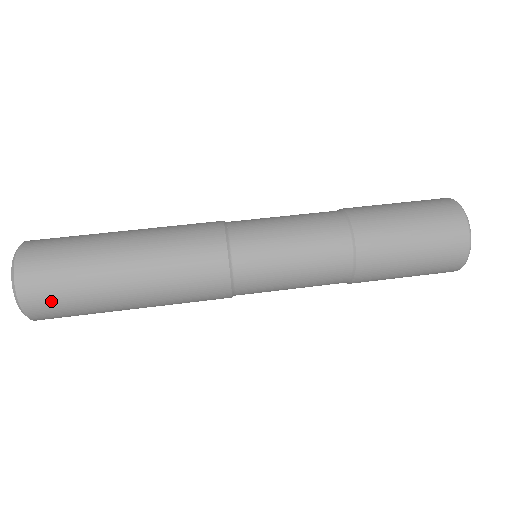
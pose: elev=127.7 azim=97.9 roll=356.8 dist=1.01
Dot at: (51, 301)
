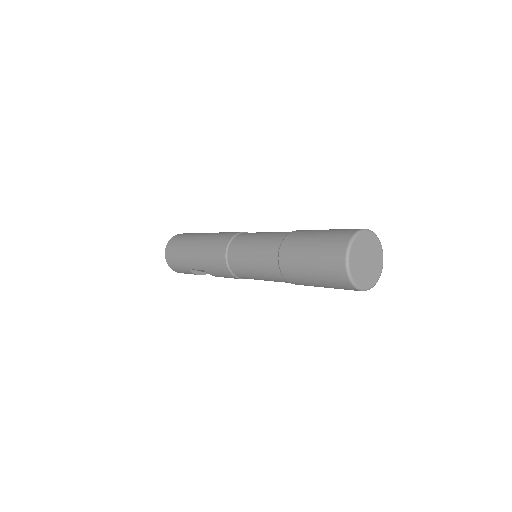
Dot at: (175, 244)
